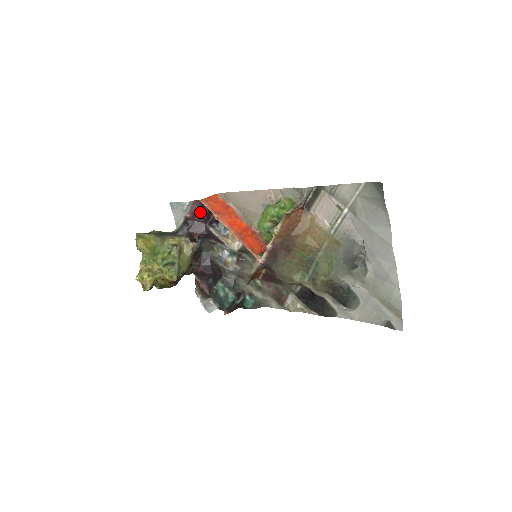
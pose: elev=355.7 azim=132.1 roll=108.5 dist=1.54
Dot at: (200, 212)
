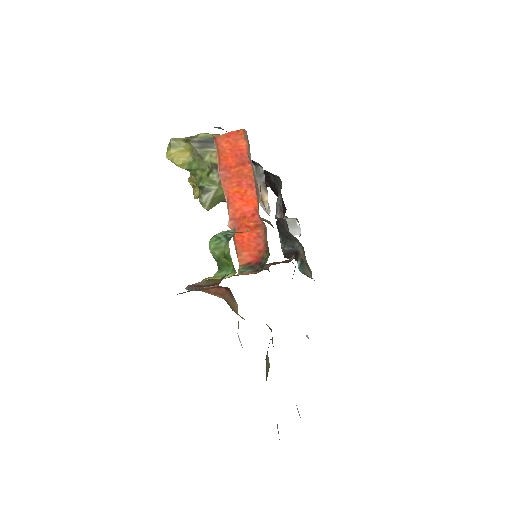
Dot at: occluded
